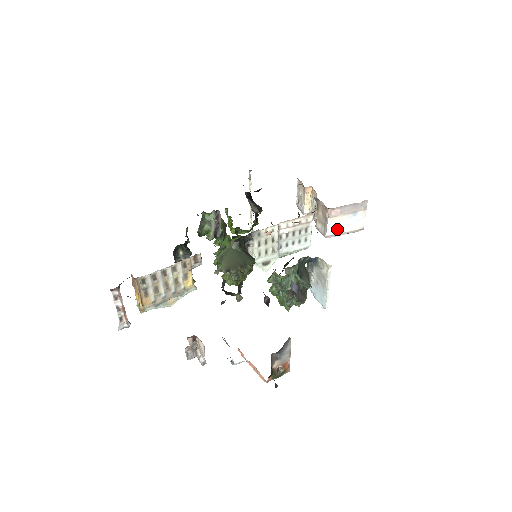
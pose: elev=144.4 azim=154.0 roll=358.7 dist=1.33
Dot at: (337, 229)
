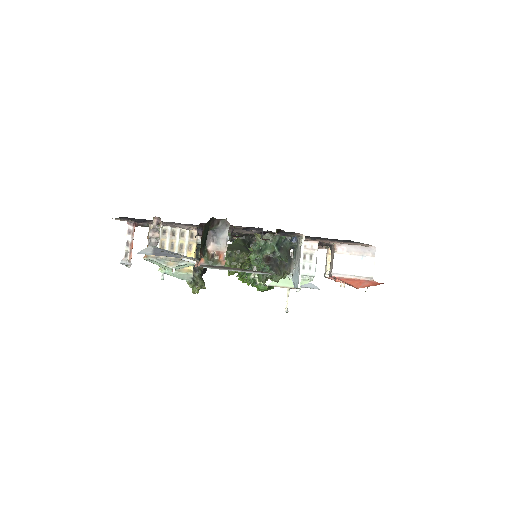
Dot at: (344, 269)
